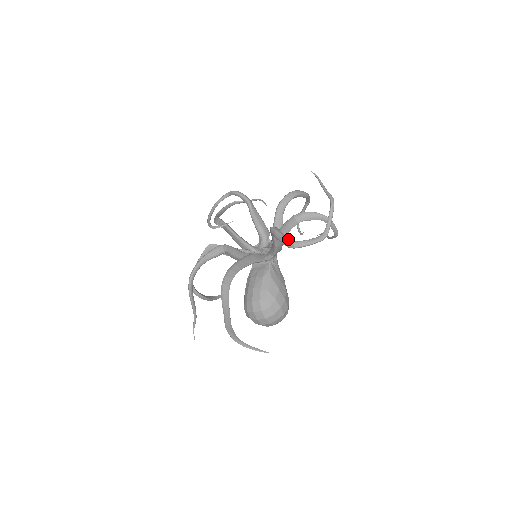
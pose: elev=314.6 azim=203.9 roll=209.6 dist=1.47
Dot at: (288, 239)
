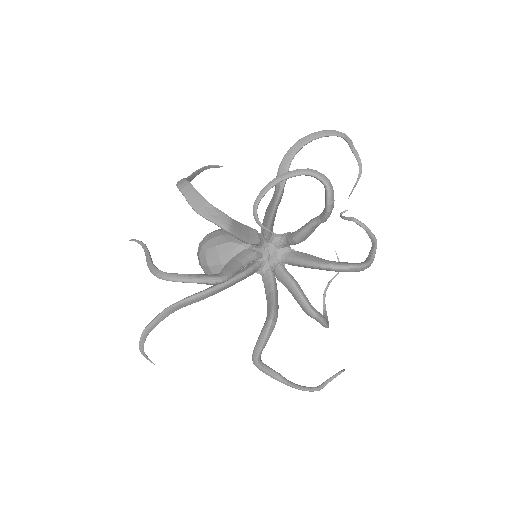
Dot at: (260, 356)
